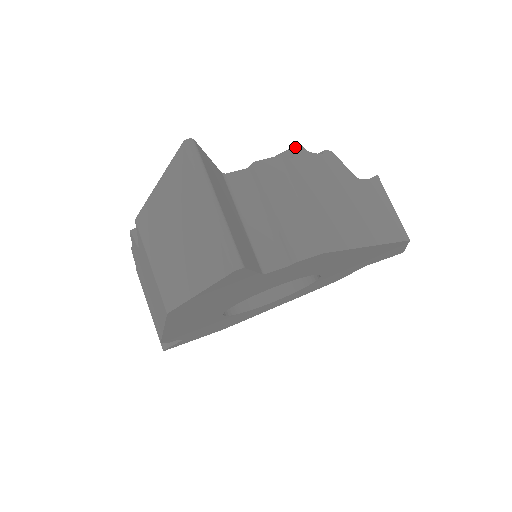
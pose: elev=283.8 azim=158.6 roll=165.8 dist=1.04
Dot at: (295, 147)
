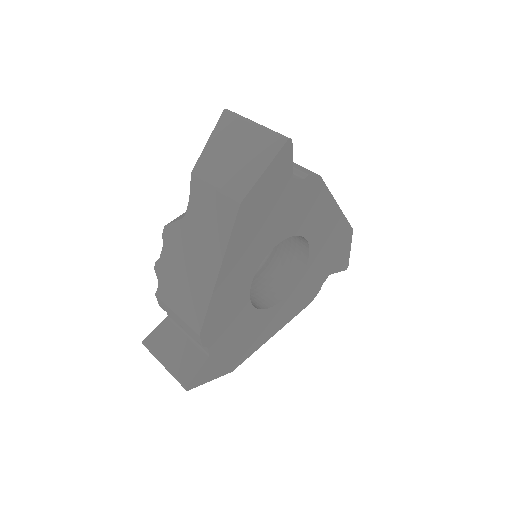
Dot at: occluded
